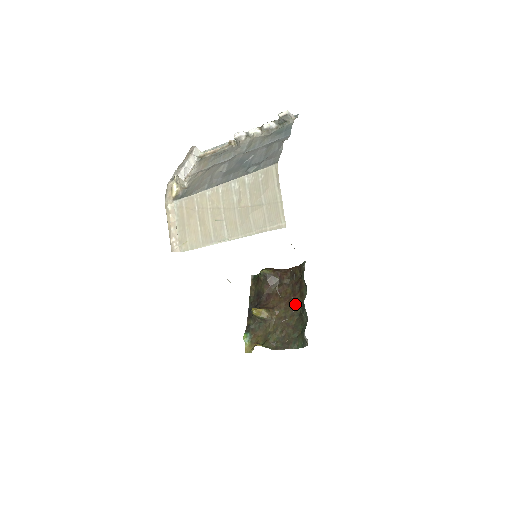
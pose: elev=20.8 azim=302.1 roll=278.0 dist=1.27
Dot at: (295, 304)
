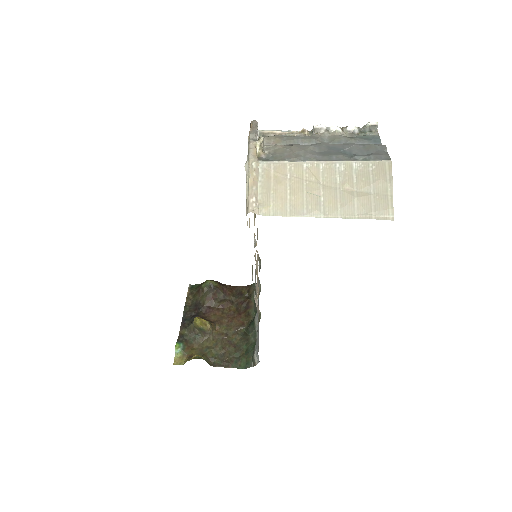
Dot at: (240, 323)
